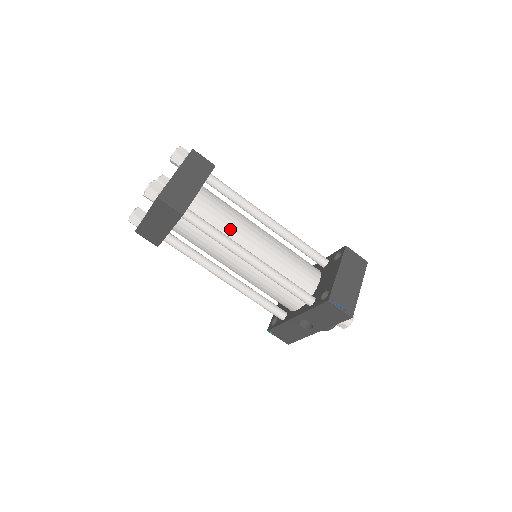
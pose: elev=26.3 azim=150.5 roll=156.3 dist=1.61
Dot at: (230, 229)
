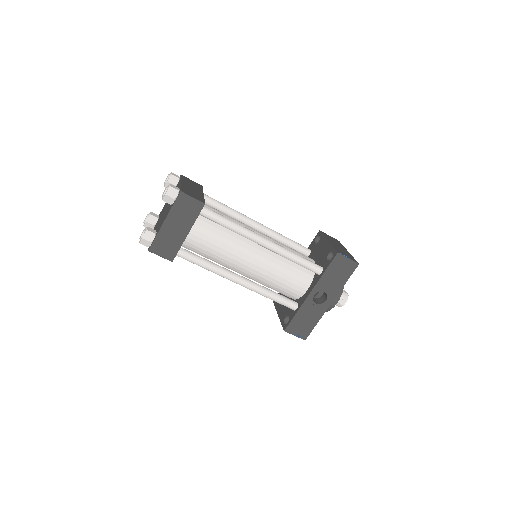
Dot at: occluded
